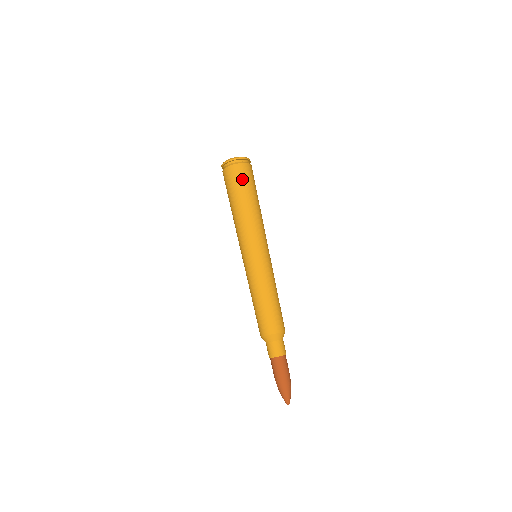
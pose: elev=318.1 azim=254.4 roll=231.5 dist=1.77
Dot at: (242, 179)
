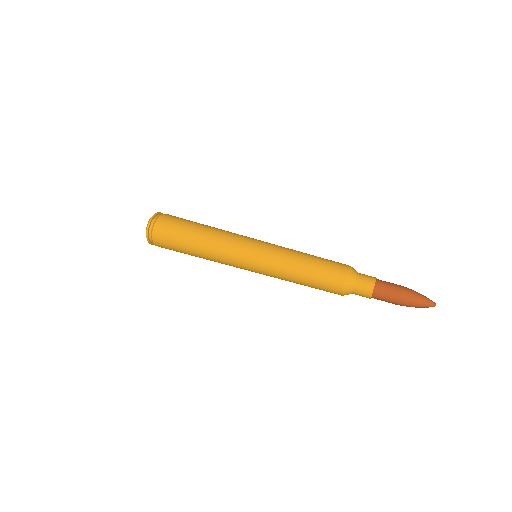
Dot at: (170, 233)
